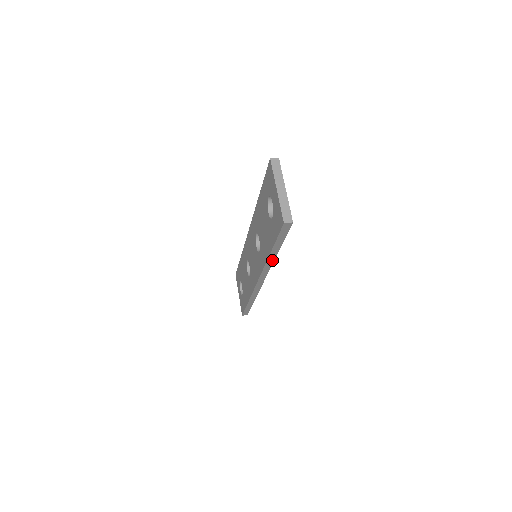
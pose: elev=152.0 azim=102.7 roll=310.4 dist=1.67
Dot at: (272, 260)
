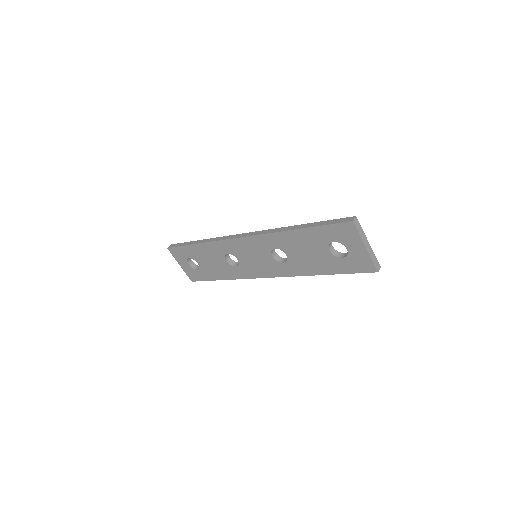
Dot at: occluded
